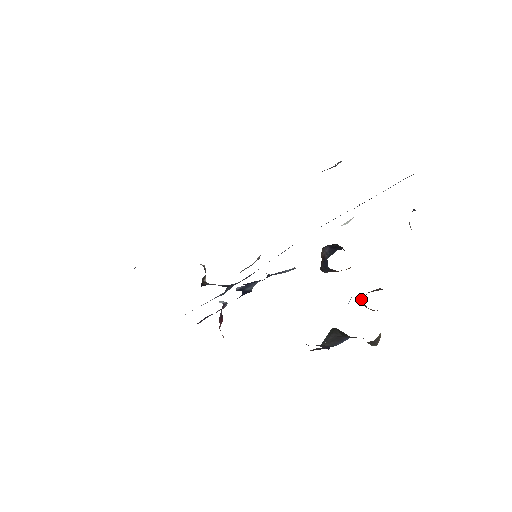
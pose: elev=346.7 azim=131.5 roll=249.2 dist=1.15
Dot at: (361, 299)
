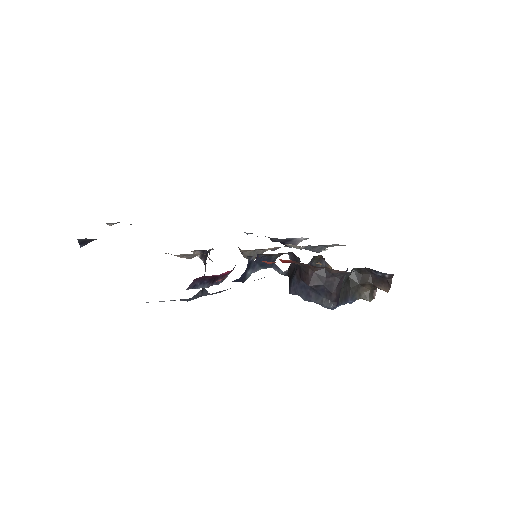
Dot at: occluded
